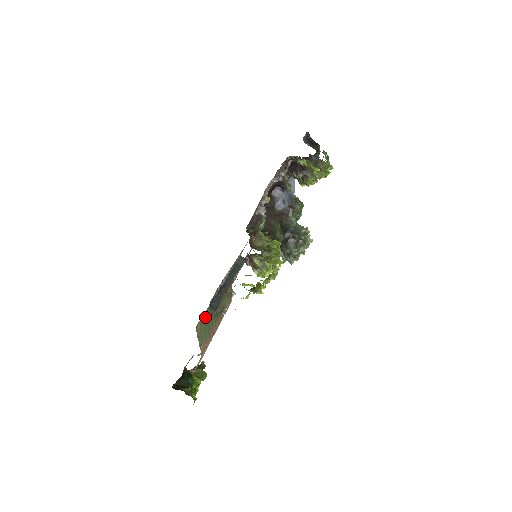
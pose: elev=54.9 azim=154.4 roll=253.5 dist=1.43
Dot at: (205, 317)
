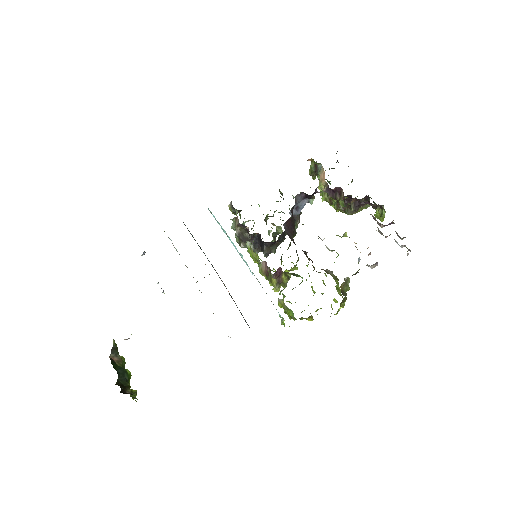
Dot at: occluded
